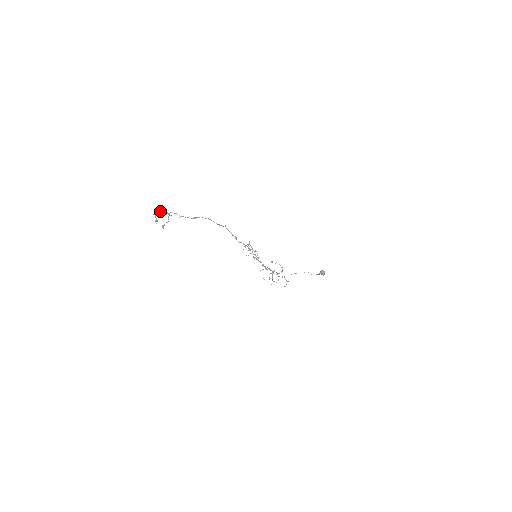
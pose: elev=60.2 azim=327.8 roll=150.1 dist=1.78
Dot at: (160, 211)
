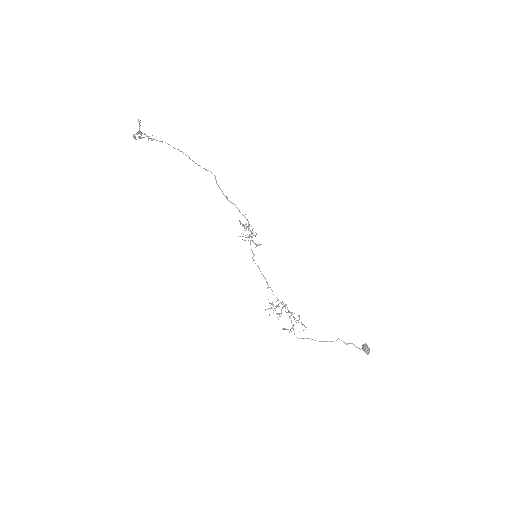
Dot at: occluded
